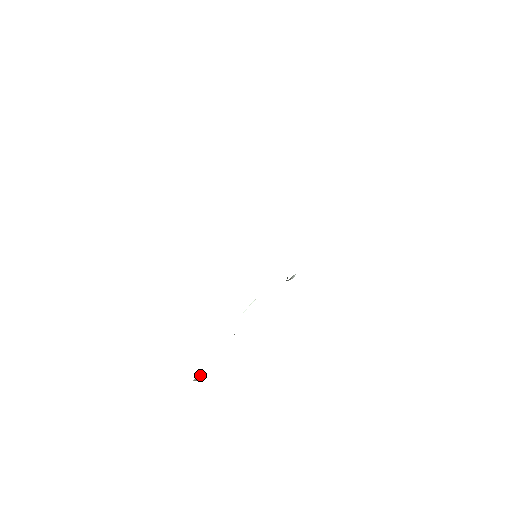
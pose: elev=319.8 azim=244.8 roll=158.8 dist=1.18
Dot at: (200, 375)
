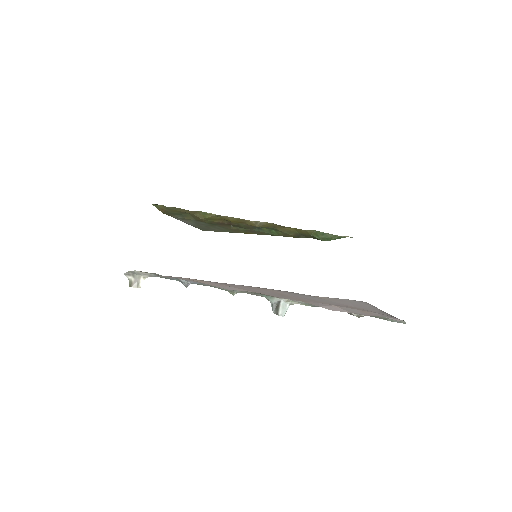
Dot at: (137, 280)
